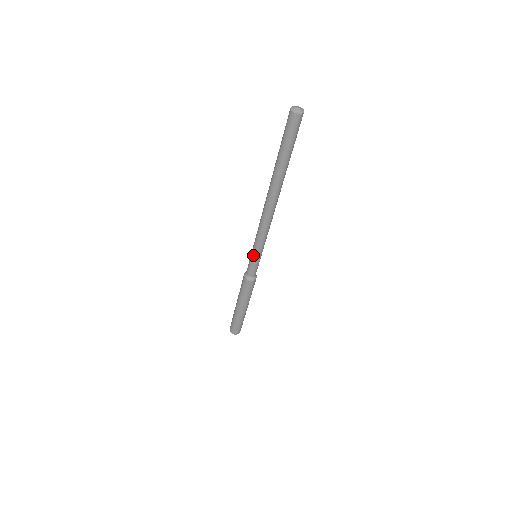
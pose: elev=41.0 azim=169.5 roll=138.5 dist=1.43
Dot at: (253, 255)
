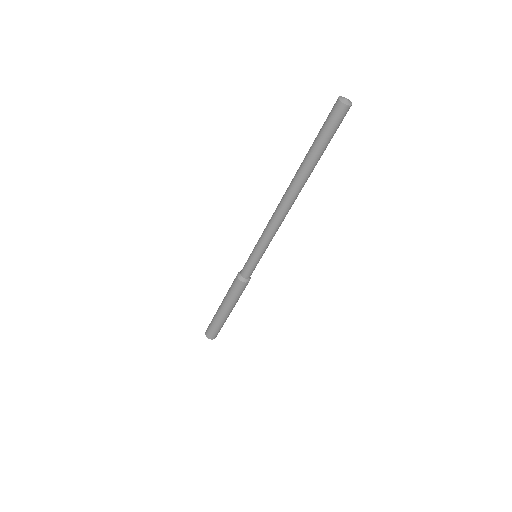
Dot at: (255, 255)
